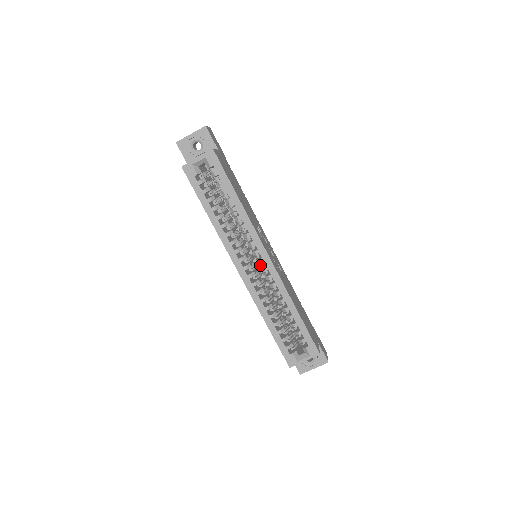
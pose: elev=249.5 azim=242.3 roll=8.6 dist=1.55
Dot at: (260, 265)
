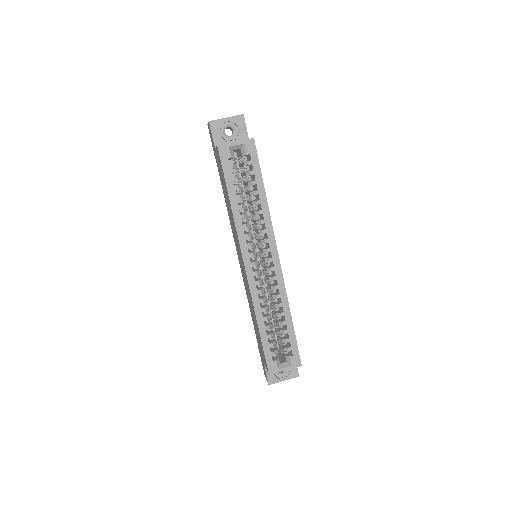
Dot at: (265, 265)
